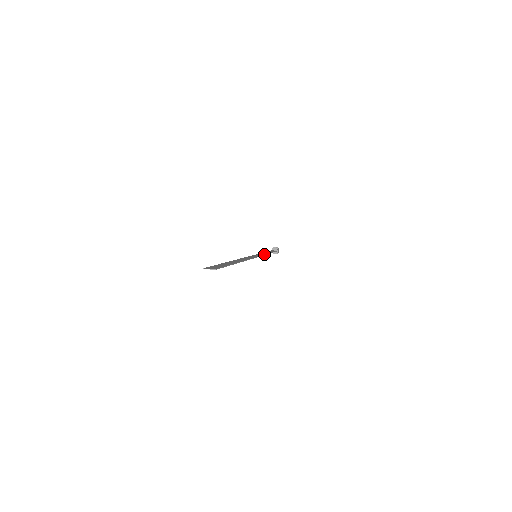
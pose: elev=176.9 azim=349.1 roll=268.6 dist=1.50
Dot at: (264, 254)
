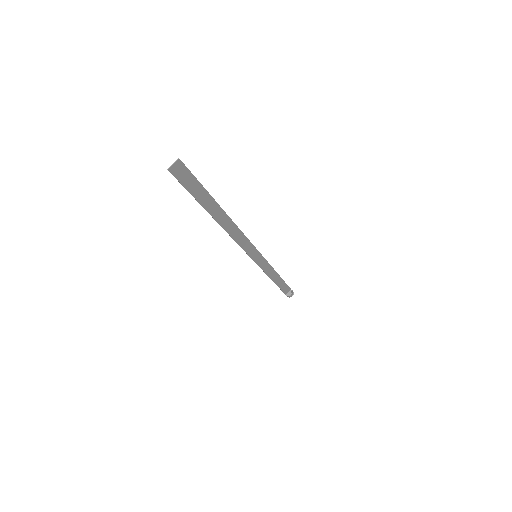
Dot at: (266, 262)
